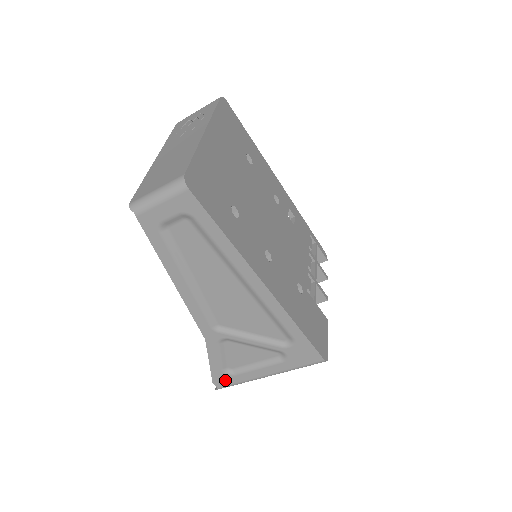
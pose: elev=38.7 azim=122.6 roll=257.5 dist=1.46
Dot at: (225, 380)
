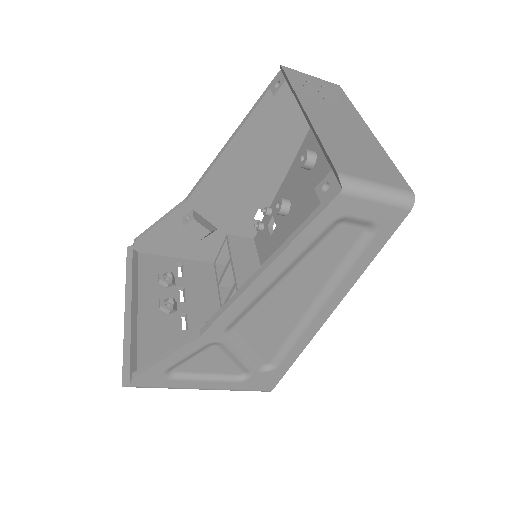
Dot at: (152, 381)
